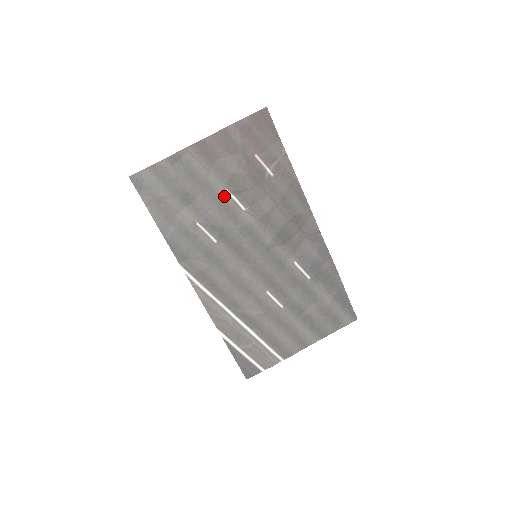
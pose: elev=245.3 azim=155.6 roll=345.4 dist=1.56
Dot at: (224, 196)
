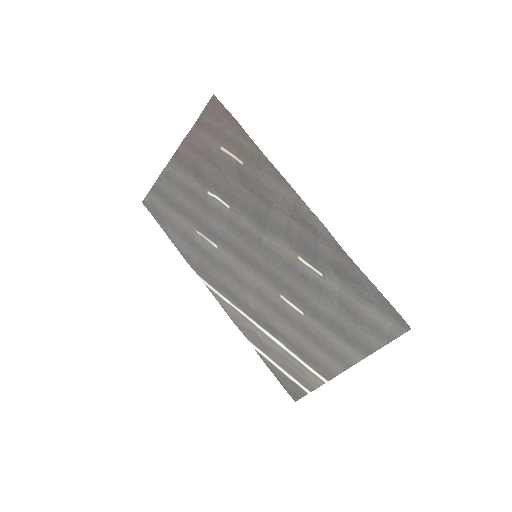
Dot at: (209, 199)
